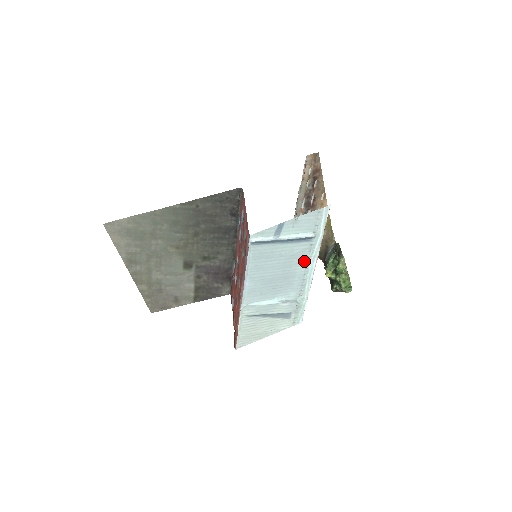
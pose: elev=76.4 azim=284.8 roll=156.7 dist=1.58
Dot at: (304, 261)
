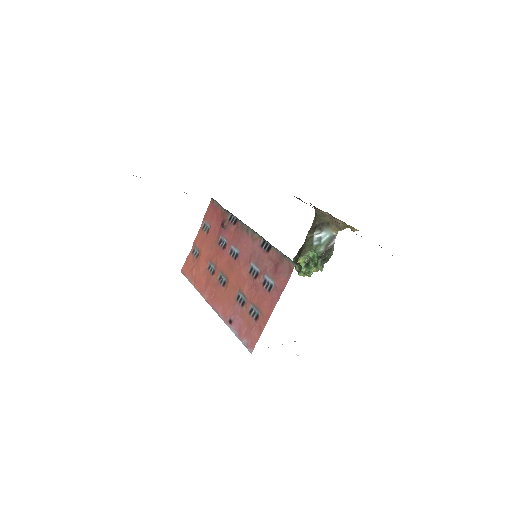
Dot at: occluded
